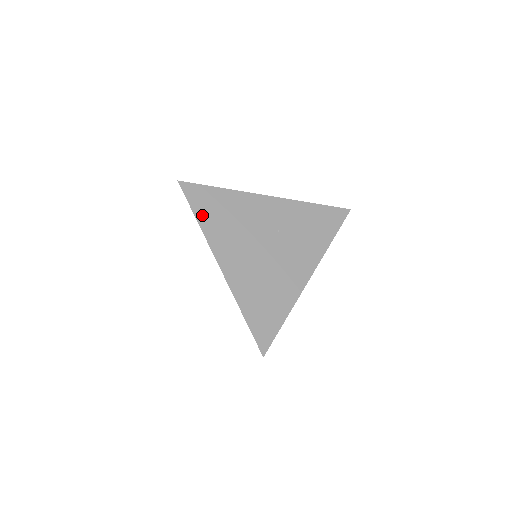
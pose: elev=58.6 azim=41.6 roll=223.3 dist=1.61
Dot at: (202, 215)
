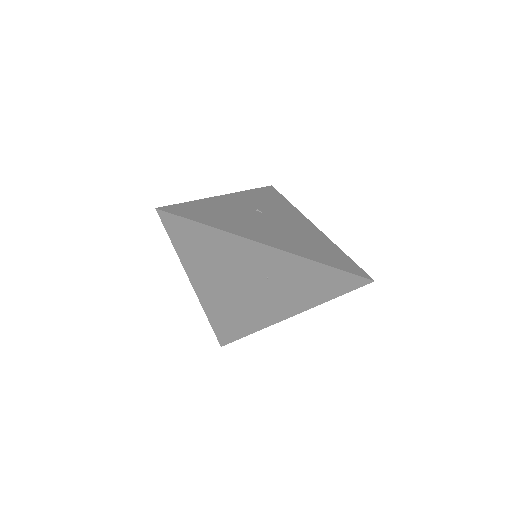
Dot at: (181, 246)
